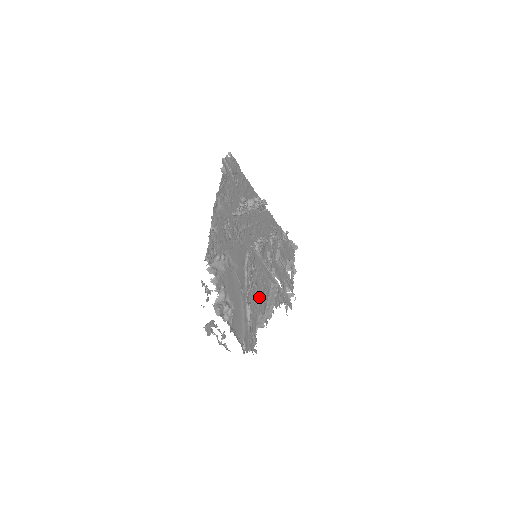
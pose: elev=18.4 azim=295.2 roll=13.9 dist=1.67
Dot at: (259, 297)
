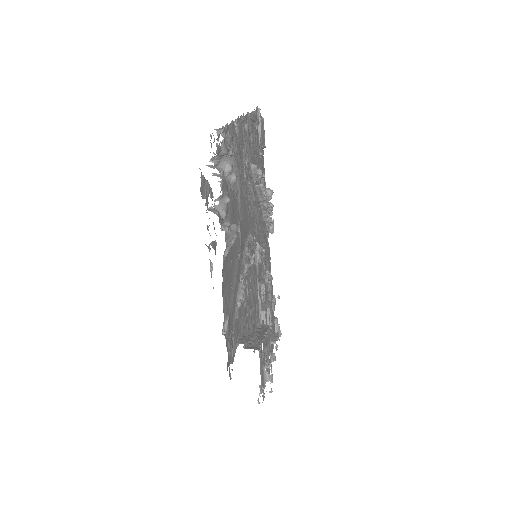
Dot at: (247, 310)
